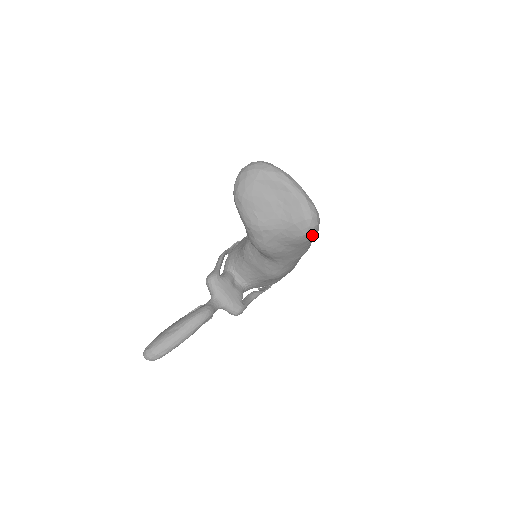
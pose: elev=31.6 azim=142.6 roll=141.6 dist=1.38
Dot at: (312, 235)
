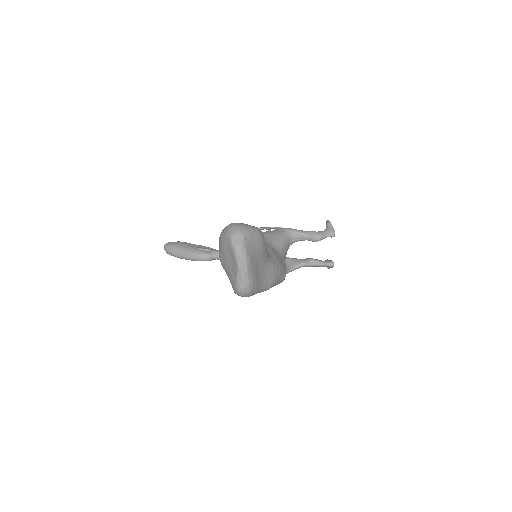
Dot at: occluded
